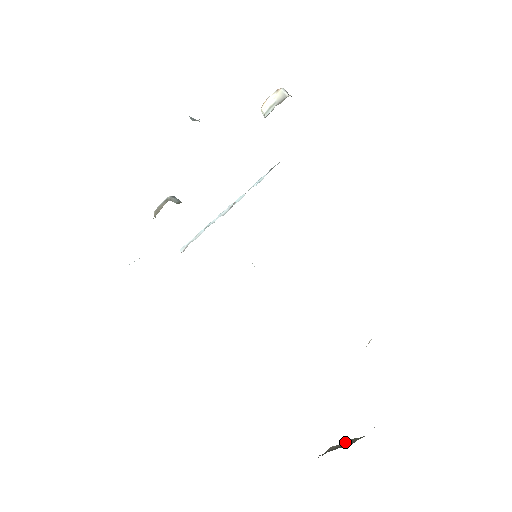
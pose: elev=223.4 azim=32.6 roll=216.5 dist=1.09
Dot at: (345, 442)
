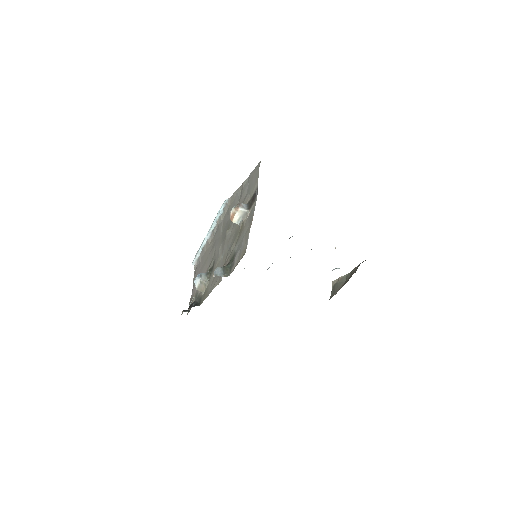
Dot at: (340, 279)
